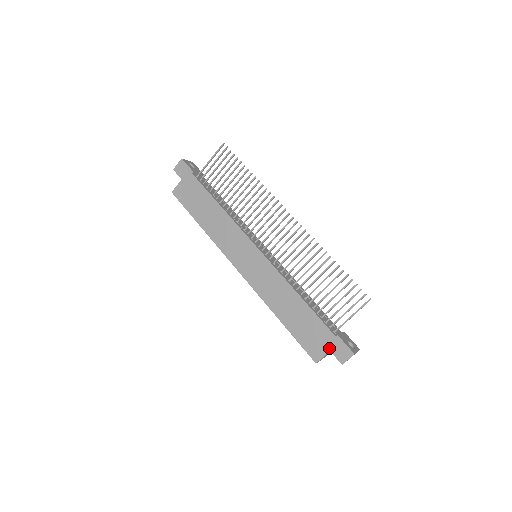
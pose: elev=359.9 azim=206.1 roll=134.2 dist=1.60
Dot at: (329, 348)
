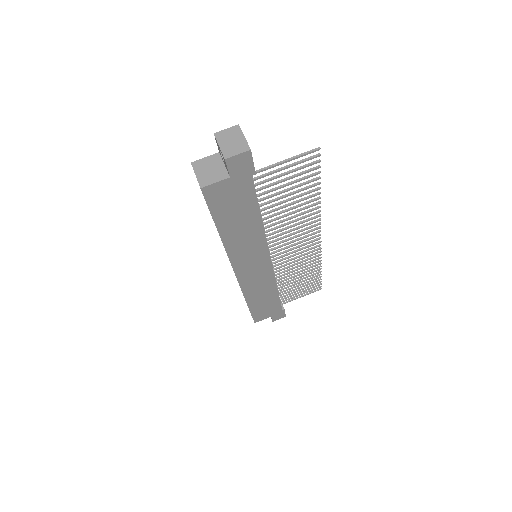
Dot at: (272, 316)
